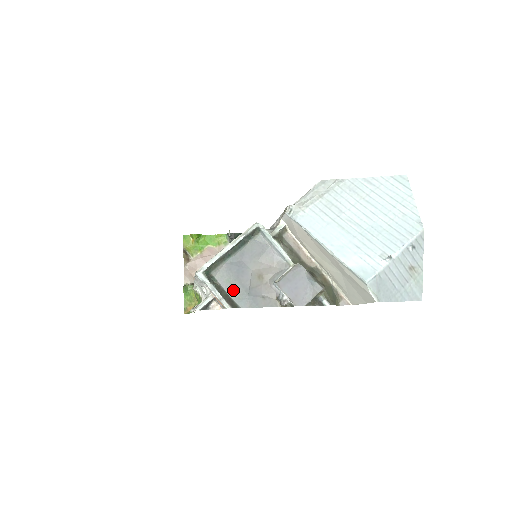
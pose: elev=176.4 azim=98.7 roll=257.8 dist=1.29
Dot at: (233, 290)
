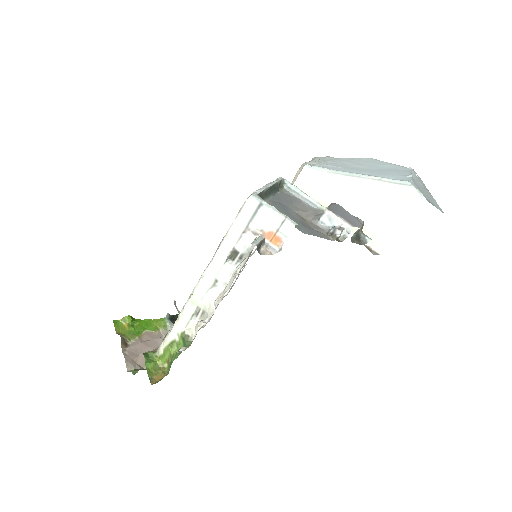
Dot at: occluded
